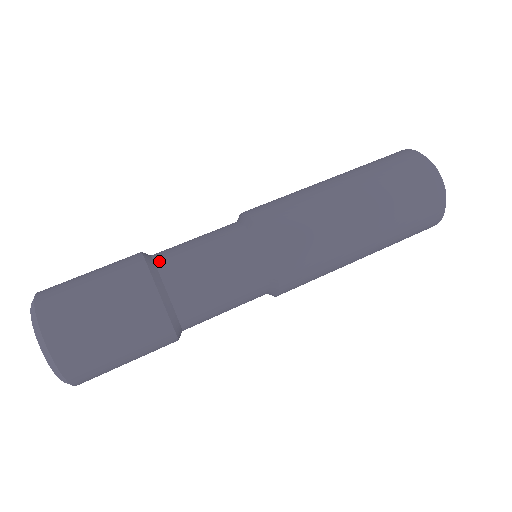
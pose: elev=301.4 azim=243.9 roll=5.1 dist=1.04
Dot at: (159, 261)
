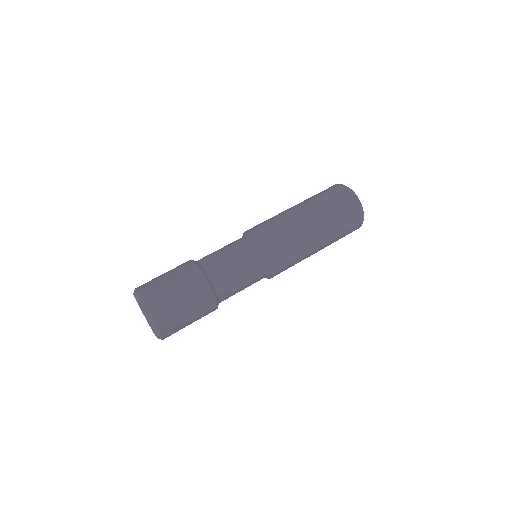
Dot at: occluded
